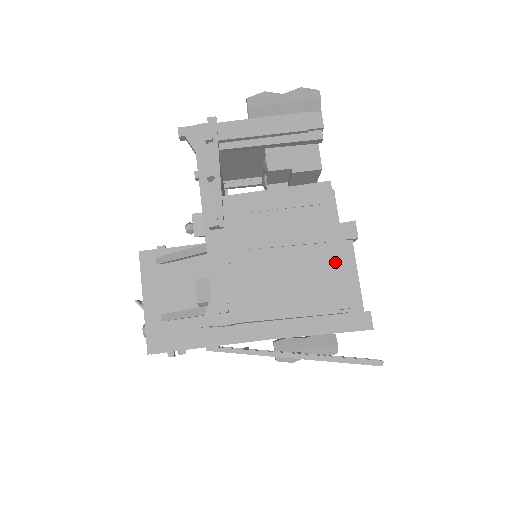
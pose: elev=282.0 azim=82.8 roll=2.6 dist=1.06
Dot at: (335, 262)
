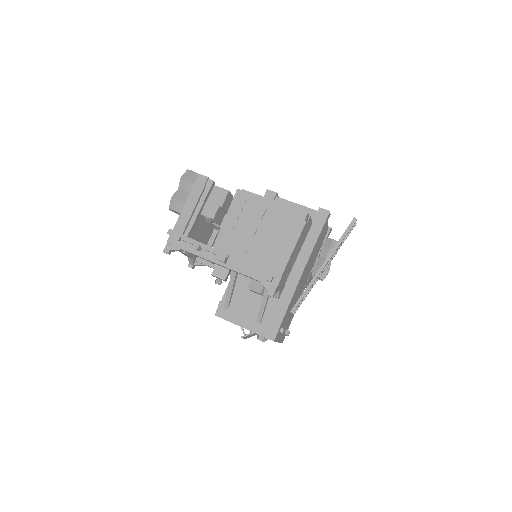
Dot at: (280, 209)
